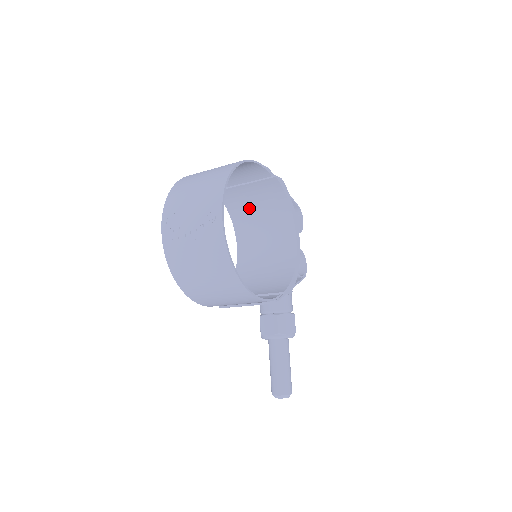
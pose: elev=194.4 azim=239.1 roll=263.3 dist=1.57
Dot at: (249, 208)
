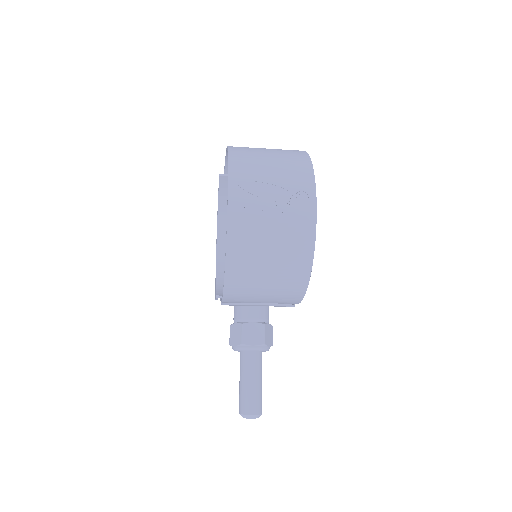
Dot at: occluded
